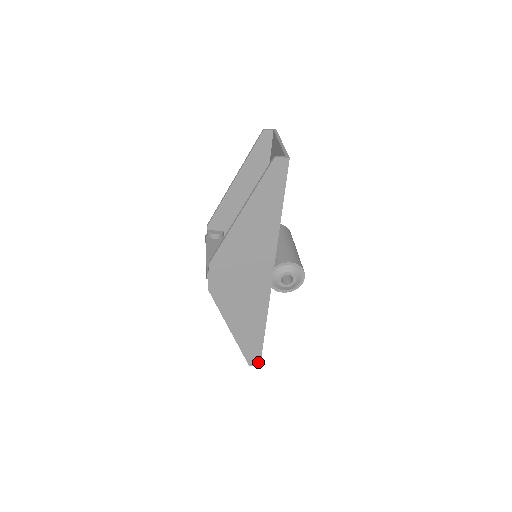
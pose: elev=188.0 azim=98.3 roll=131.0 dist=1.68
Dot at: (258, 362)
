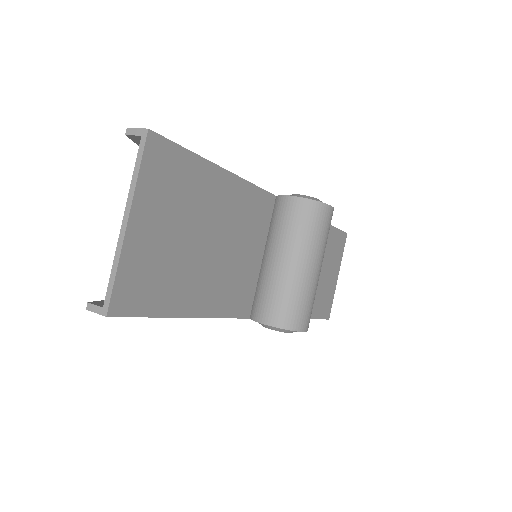
Dot at: occluded
